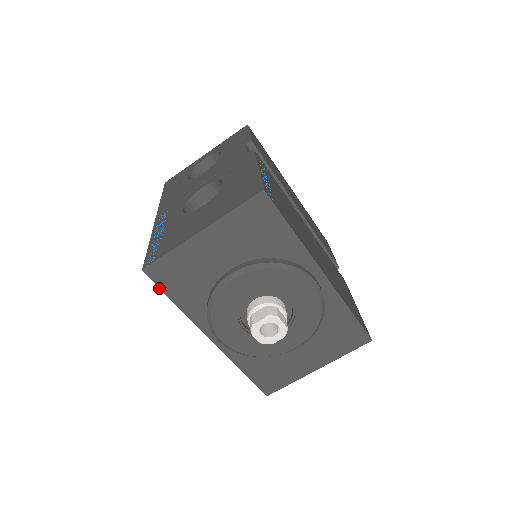
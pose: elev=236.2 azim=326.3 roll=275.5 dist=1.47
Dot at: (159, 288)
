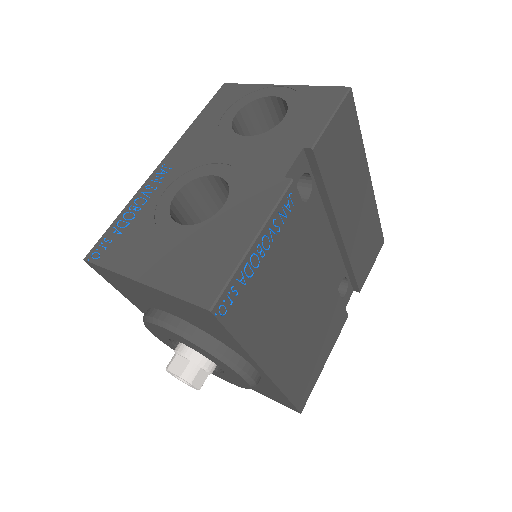
Dot at: occluded
